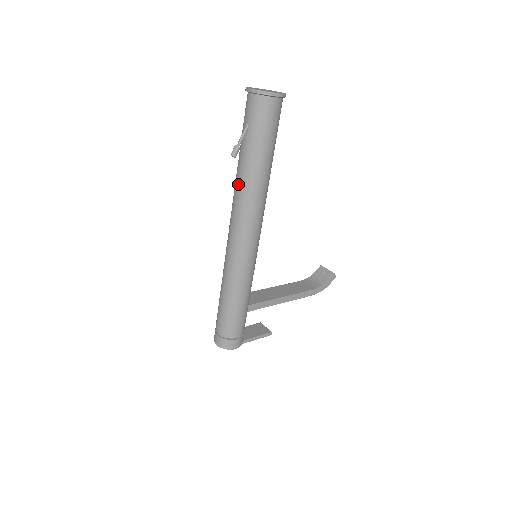
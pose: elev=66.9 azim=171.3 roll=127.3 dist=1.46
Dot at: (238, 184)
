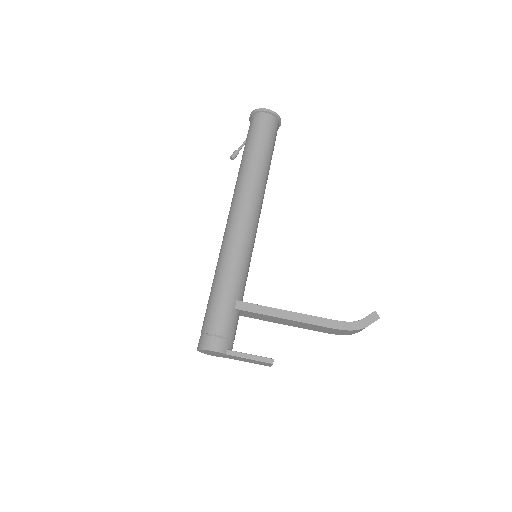
Dot at: (236, 181)
